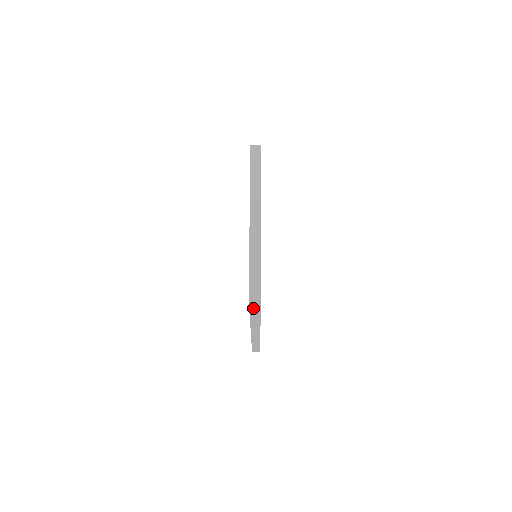
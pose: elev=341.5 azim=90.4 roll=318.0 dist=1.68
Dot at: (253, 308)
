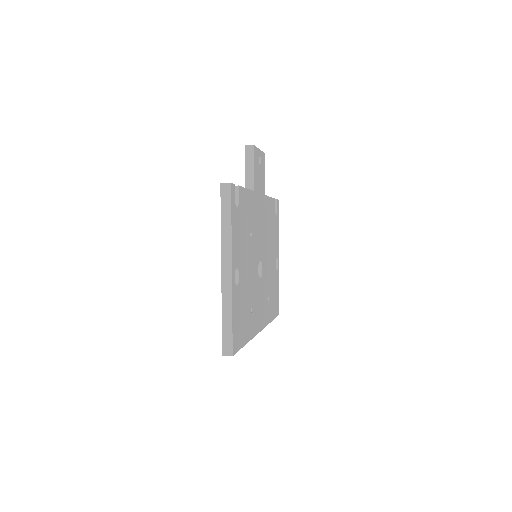
Dot at: occluded
